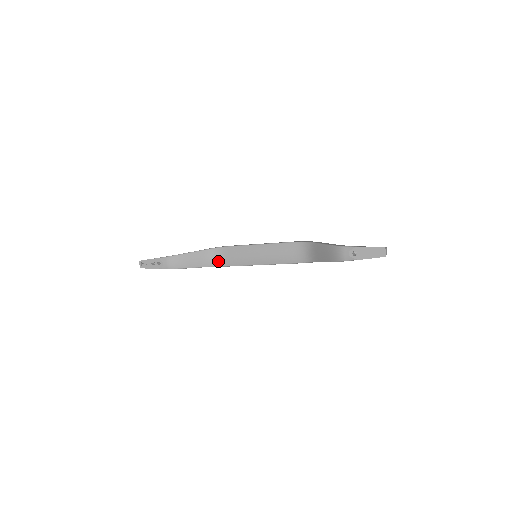
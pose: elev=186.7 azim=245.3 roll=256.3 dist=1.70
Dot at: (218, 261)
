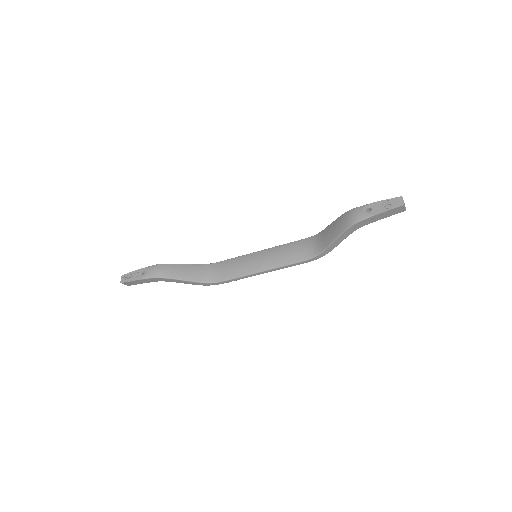
Dot at: (212, 276)
